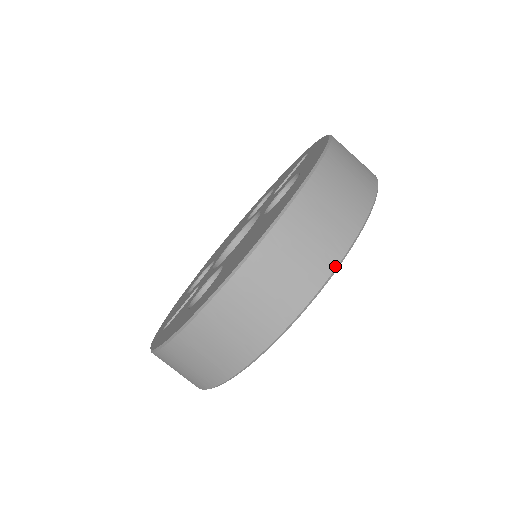
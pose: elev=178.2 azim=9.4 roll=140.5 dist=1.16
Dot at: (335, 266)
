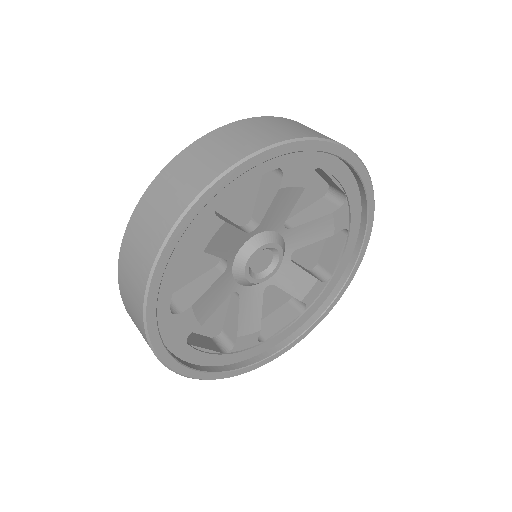
Dot at: (267, 145)
